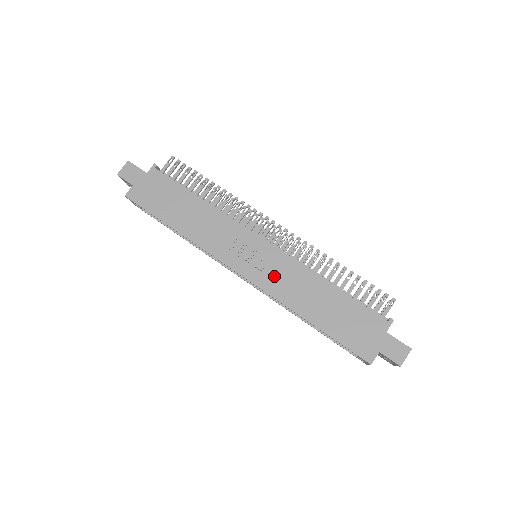
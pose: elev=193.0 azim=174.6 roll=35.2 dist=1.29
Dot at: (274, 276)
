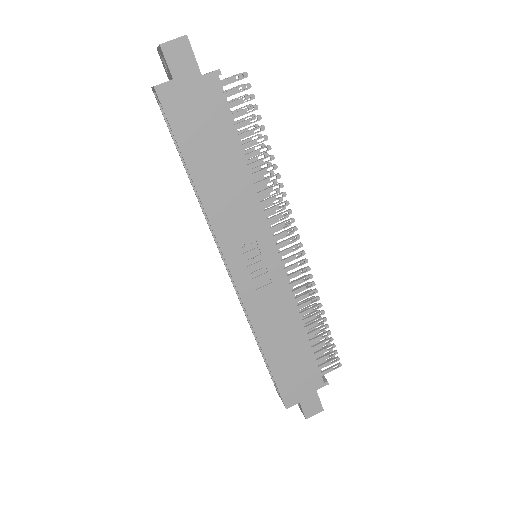
Dot at: (263, 296)
